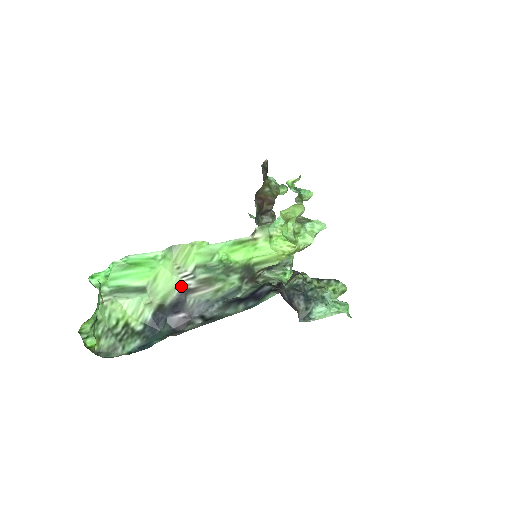
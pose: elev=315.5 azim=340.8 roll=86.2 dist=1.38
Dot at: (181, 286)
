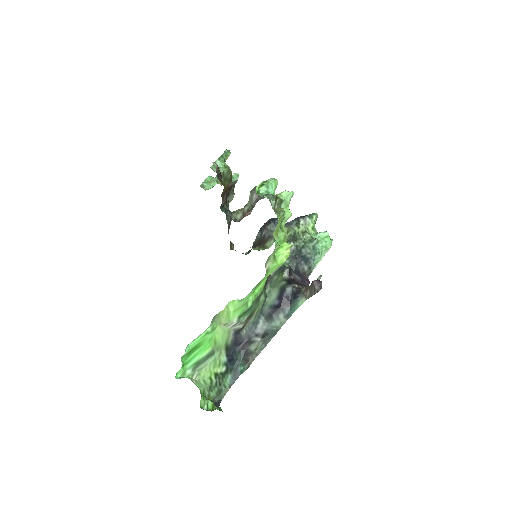
Dot at: (233, 331)
